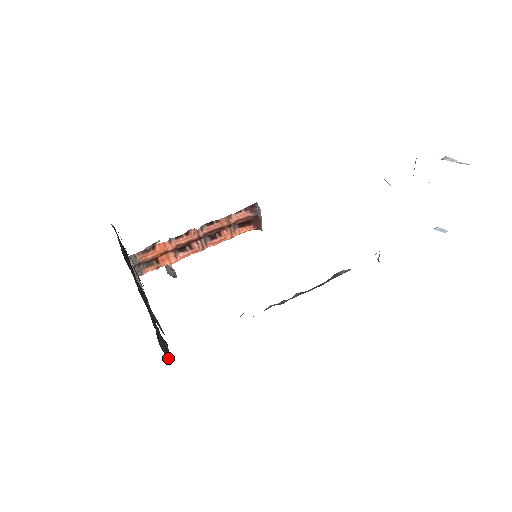
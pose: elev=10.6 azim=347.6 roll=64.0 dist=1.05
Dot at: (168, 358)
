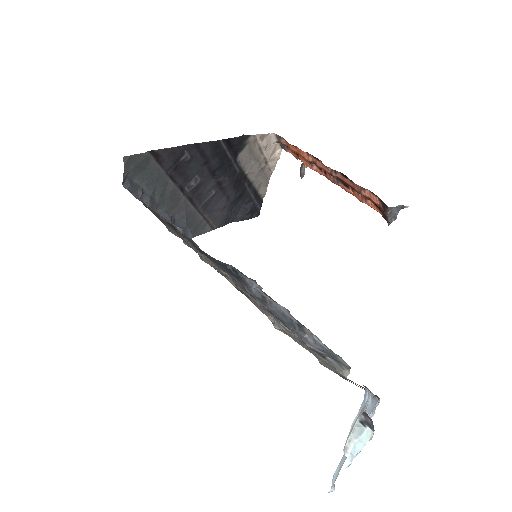
Dot at: (237, 219)
